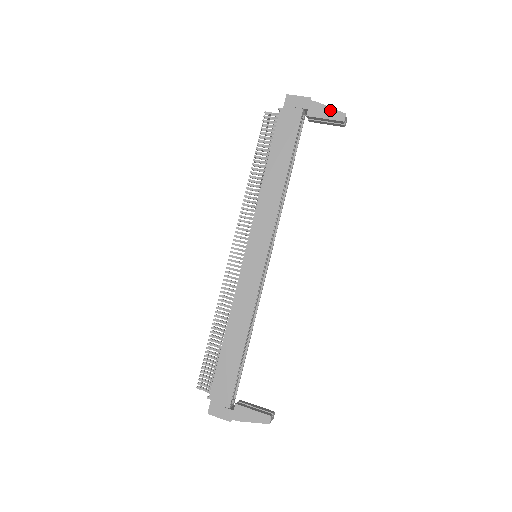
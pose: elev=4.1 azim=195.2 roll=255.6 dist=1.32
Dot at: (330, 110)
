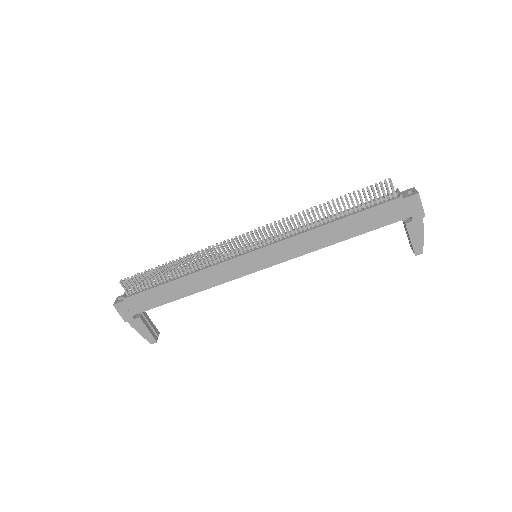
Dot at: (421, 239)
